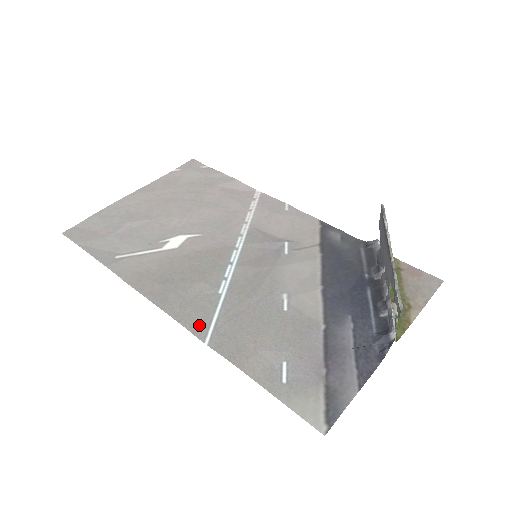
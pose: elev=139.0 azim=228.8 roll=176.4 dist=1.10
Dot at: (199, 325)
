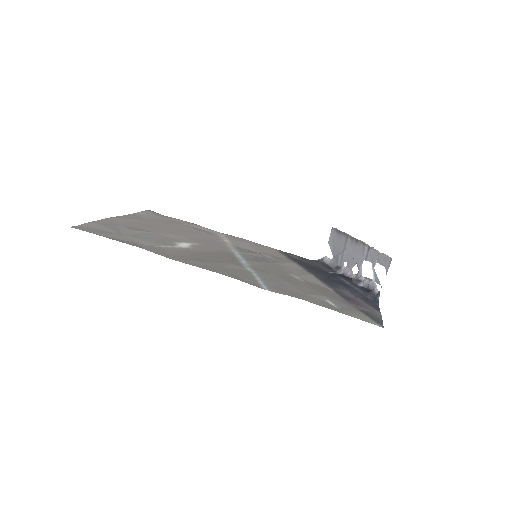
Dot at: (252, 282)
